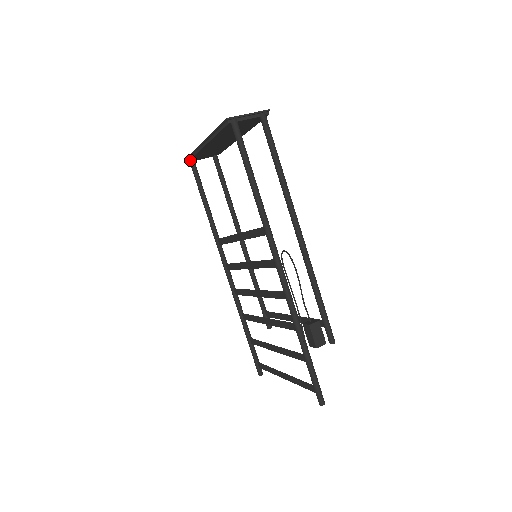
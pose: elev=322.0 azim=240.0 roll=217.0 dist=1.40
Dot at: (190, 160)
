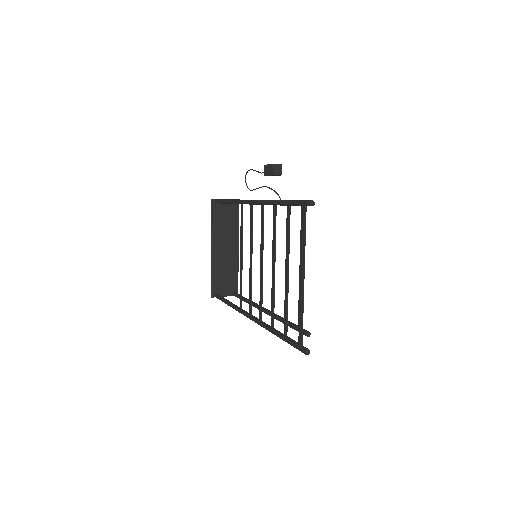
Dot at: (213, 291)
